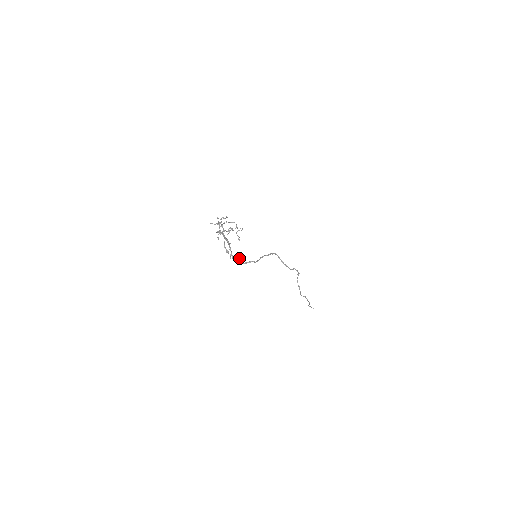
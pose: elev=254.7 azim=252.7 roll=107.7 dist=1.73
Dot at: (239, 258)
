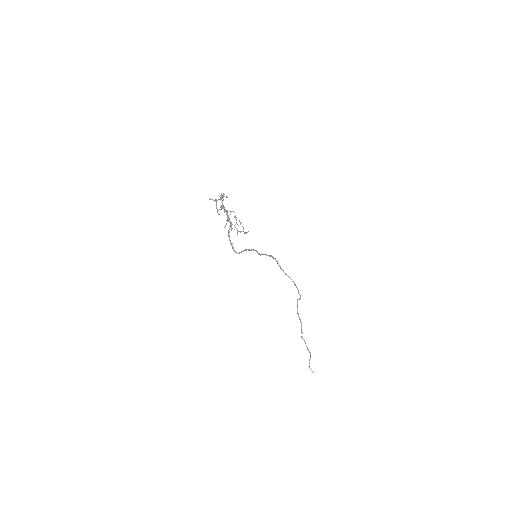
Dot at: (244, 232)
